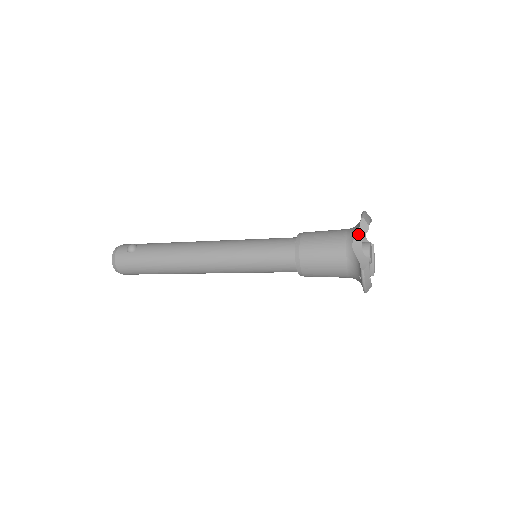
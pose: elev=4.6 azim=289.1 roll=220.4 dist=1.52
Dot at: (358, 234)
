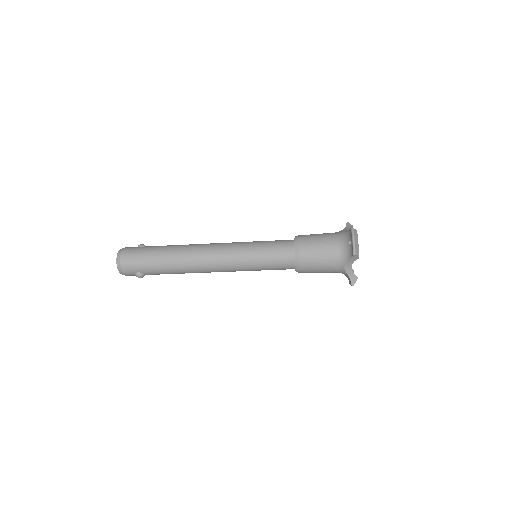
Dot at: (345, 228)
